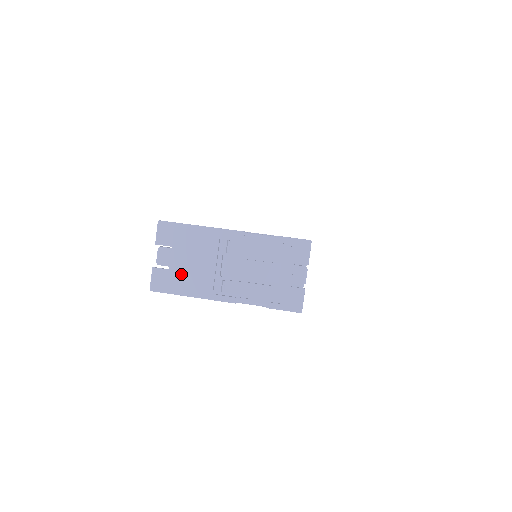
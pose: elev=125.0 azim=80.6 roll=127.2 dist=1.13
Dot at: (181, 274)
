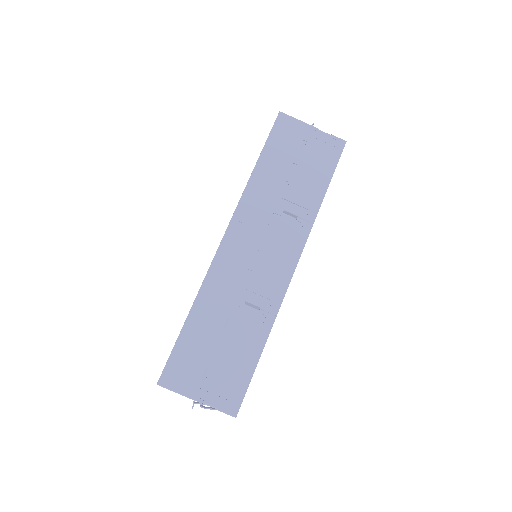
Dot at: occluded
